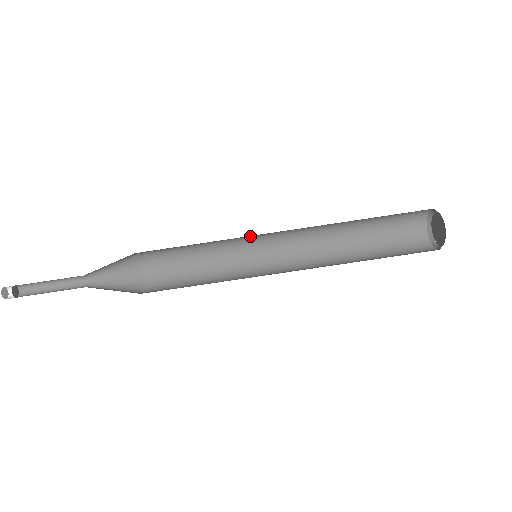
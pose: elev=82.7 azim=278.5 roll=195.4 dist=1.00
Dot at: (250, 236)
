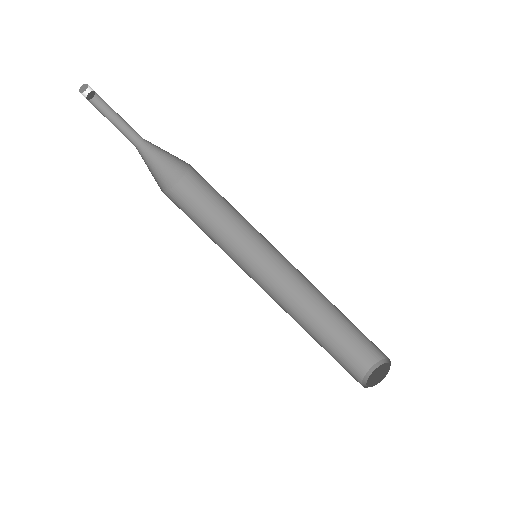
Dot at: occluded
